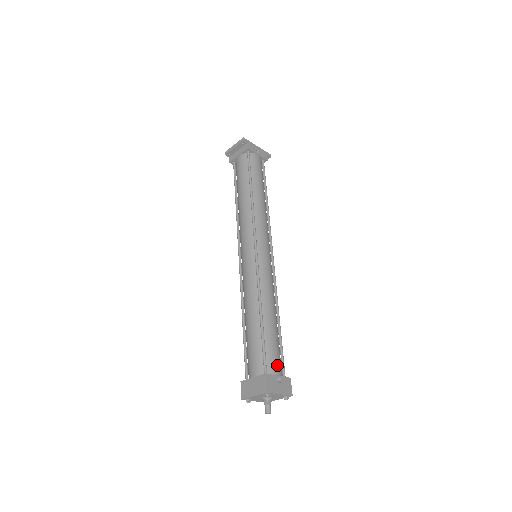
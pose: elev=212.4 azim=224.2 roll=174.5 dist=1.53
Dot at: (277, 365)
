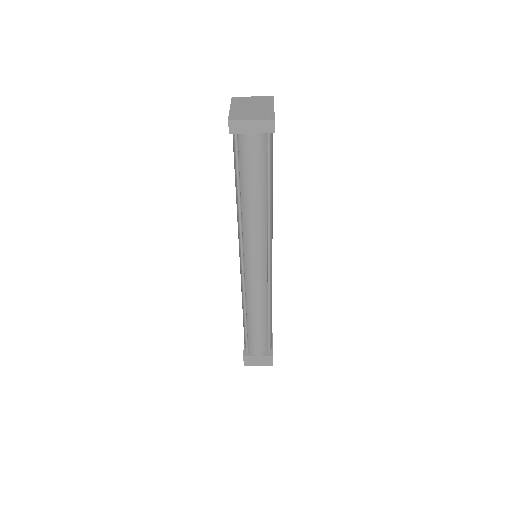
Dot at: occluded
